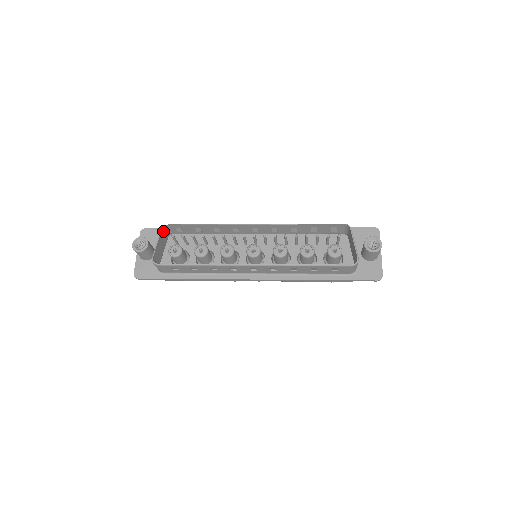
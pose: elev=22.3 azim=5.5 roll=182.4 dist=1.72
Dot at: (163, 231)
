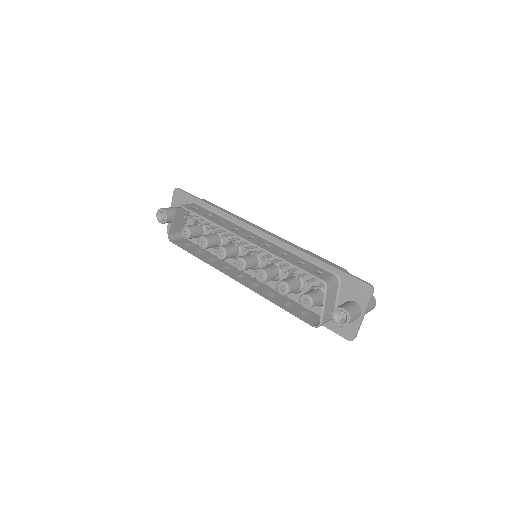
Dot at: (179, 208)
